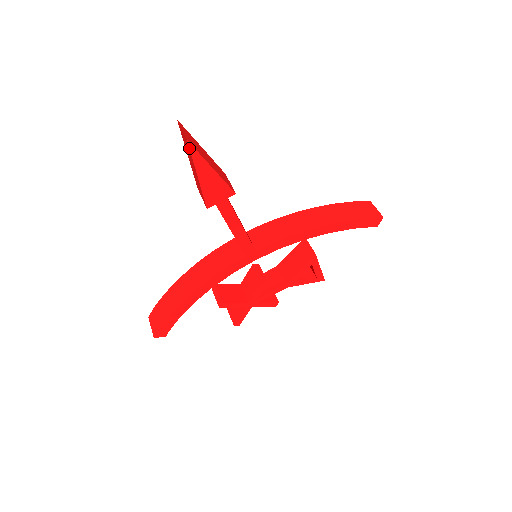
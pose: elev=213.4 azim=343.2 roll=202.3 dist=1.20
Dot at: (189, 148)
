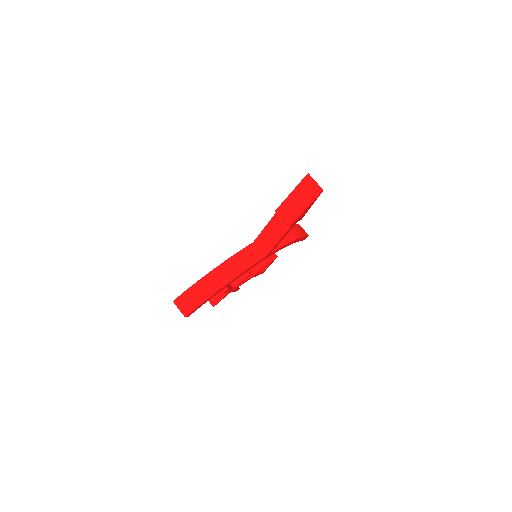
Dot at: (319, 194)
